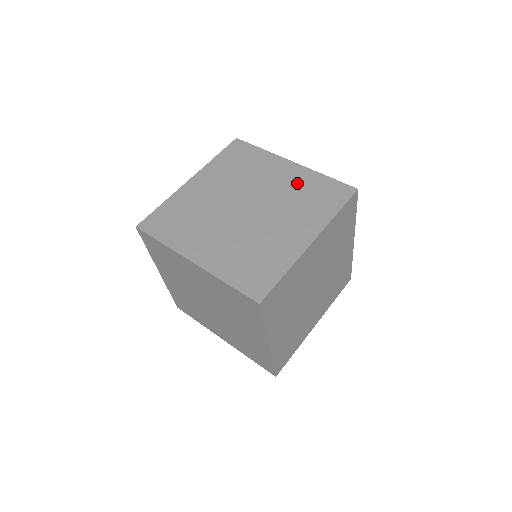
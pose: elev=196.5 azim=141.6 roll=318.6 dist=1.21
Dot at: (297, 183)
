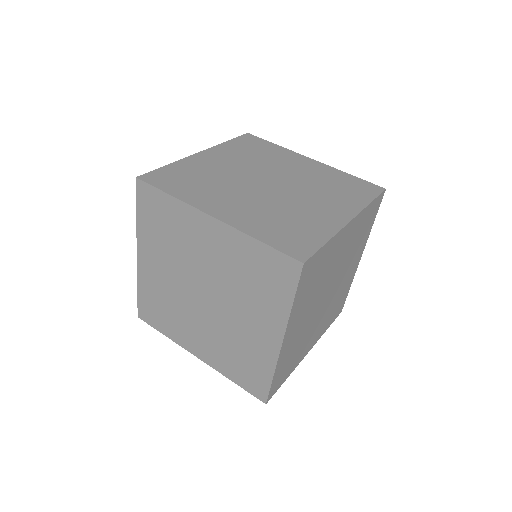
Dot at: occluded
